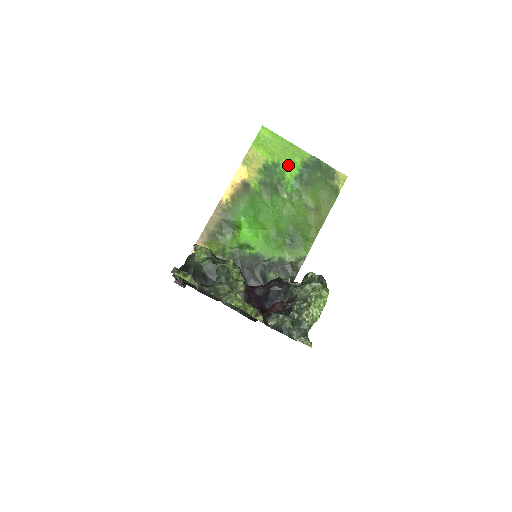
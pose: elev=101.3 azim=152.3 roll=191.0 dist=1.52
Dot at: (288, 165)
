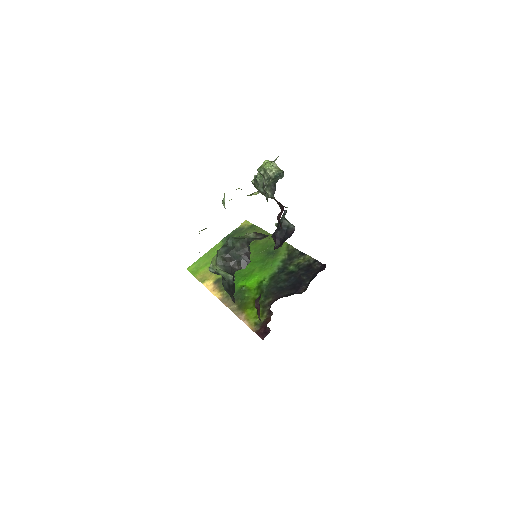
Dot at: occluded
